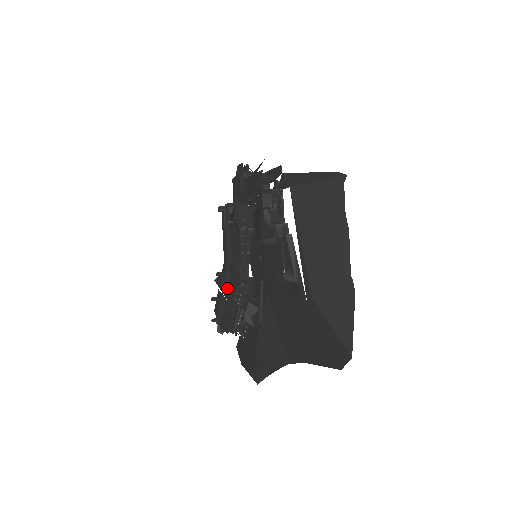
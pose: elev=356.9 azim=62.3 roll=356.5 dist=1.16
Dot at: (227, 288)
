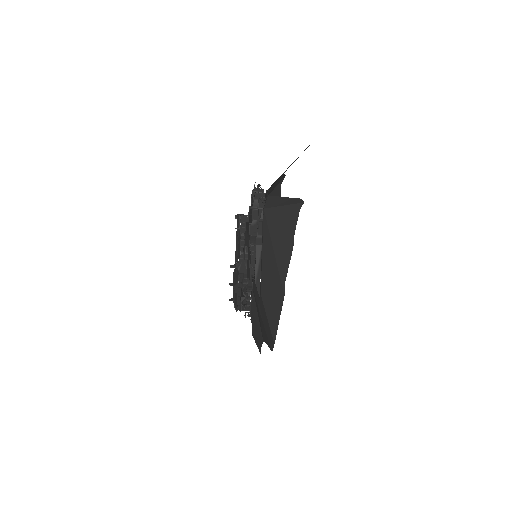
Dot at: (235, 277)
